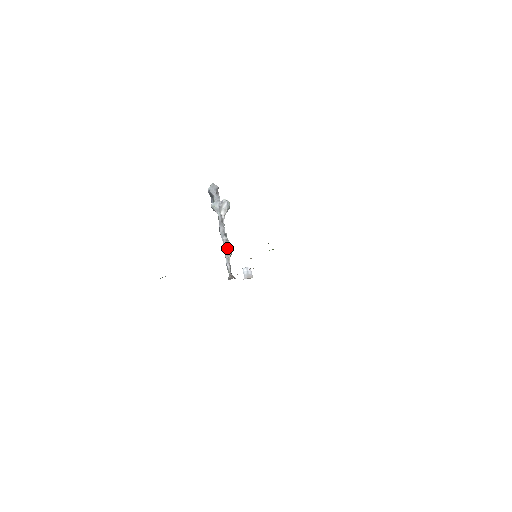
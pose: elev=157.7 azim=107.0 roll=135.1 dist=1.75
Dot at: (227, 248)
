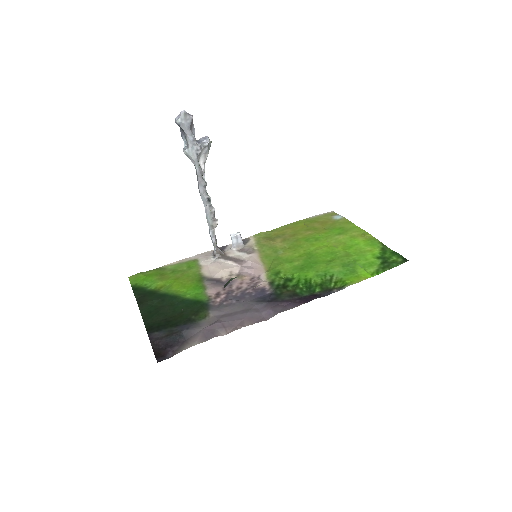
Dot at: (211, 218)
